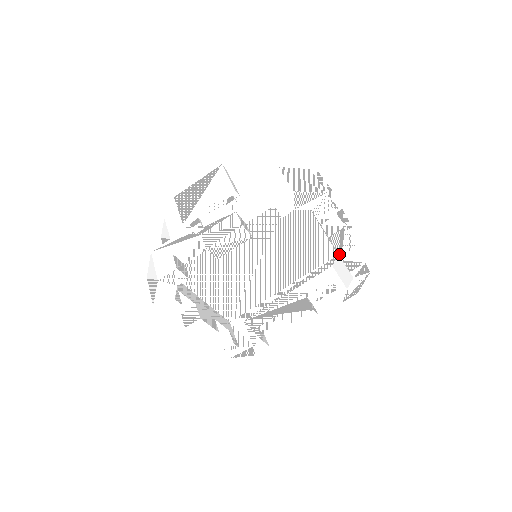
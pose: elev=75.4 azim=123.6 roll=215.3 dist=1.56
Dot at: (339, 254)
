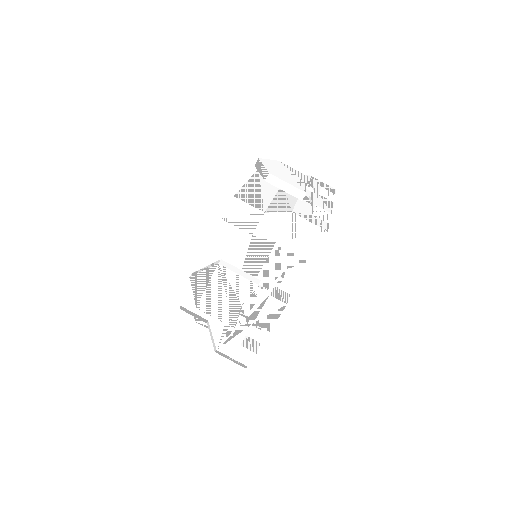
Dot at: occluded
